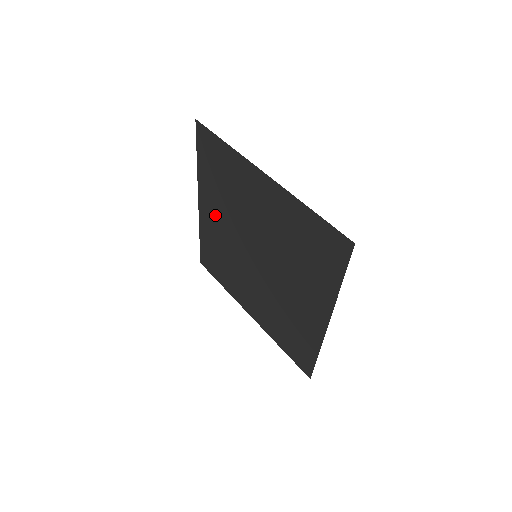
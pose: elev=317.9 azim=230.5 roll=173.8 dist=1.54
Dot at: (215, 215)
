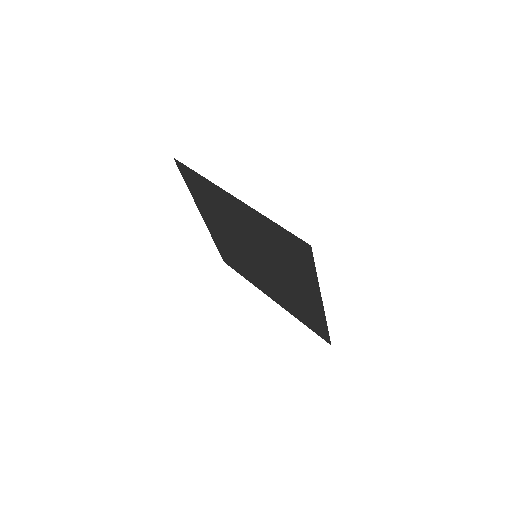
Dot at: (217, 227)
